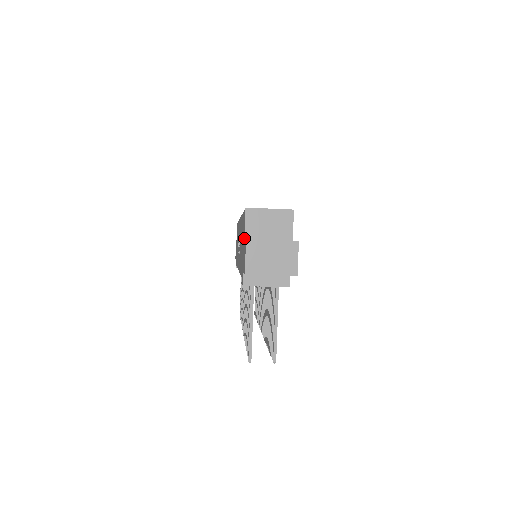
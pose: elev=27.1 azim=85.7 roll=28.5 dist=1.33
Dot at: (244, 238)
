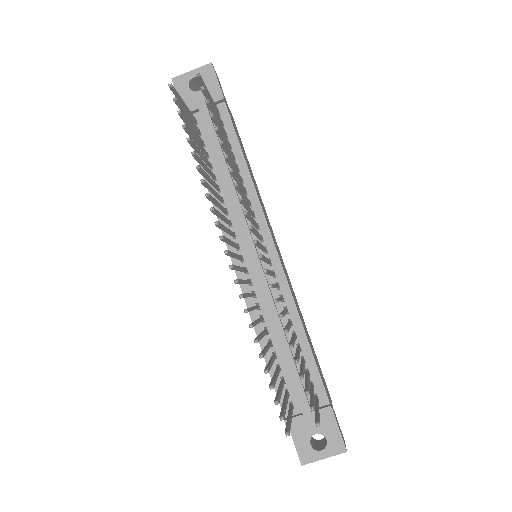
Dot at: occluded
